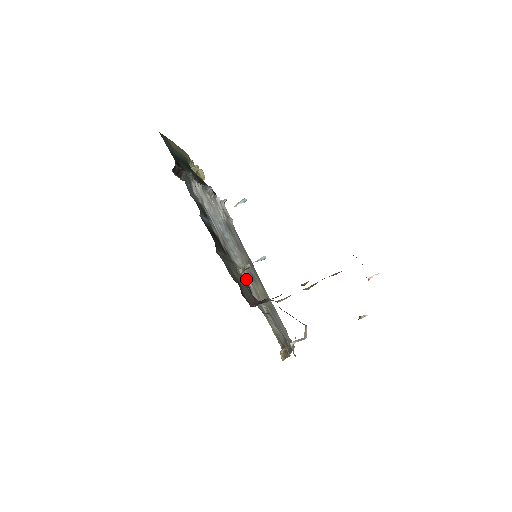
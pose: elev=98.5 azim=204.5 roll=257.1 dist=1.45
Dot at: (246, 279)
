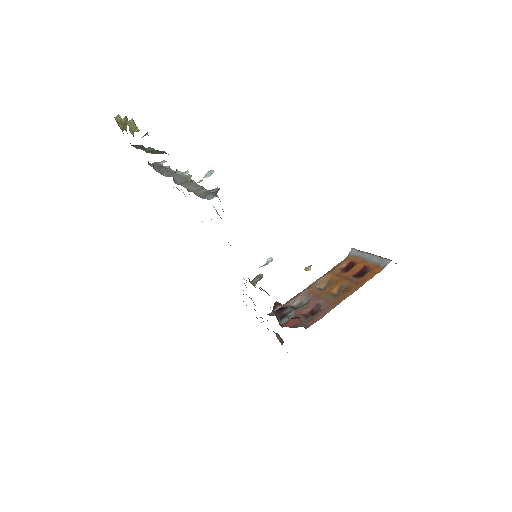
Dot at: occluded
